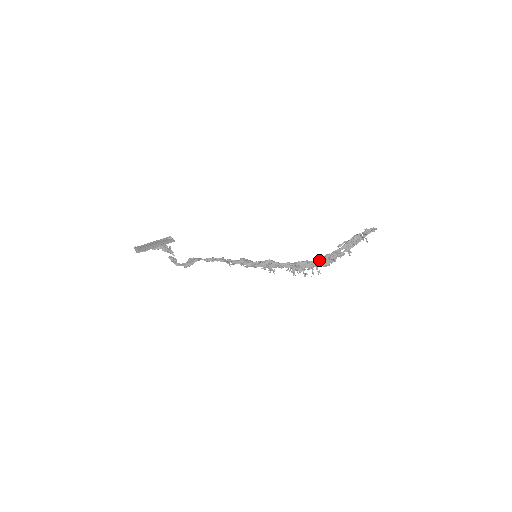
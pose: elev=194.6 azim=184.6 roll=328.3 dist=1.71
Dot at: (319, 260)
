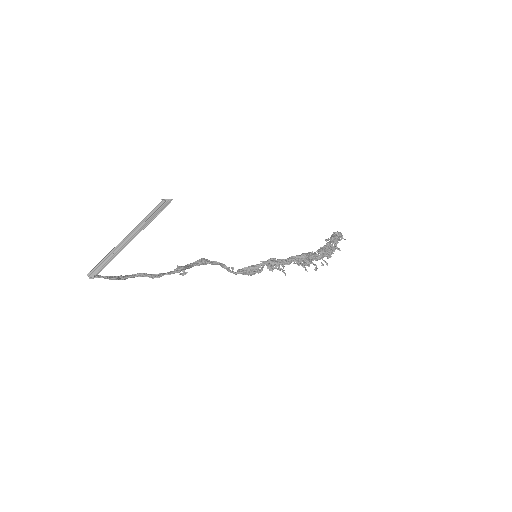
Dot at: (320, 250)
